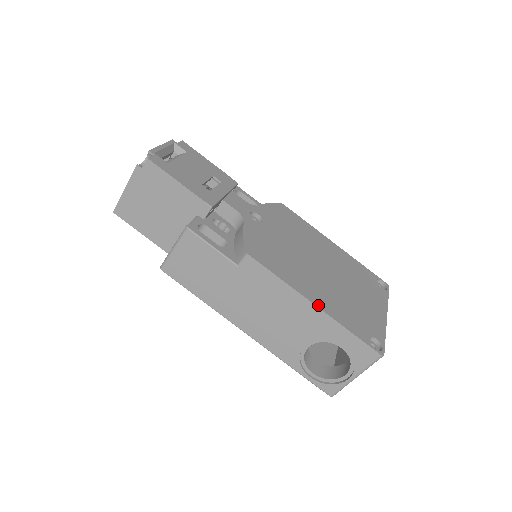
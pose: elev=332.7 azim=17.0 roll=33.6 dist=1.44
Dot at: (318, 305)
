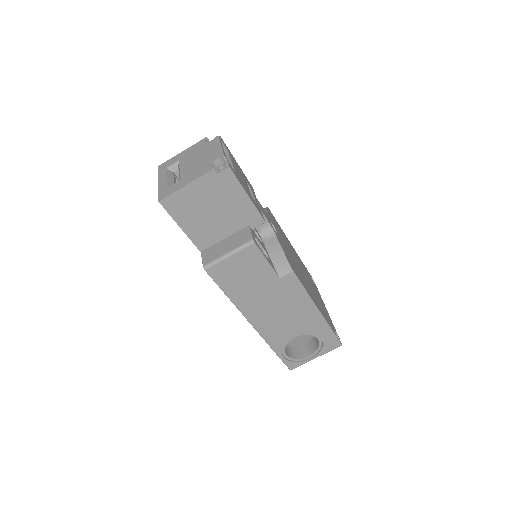
Dot at: (320, 311)
